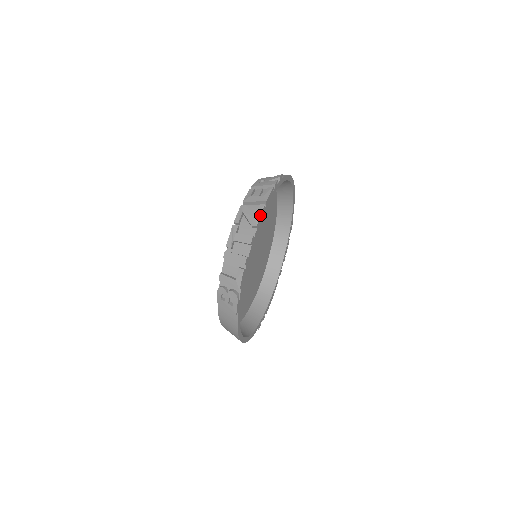
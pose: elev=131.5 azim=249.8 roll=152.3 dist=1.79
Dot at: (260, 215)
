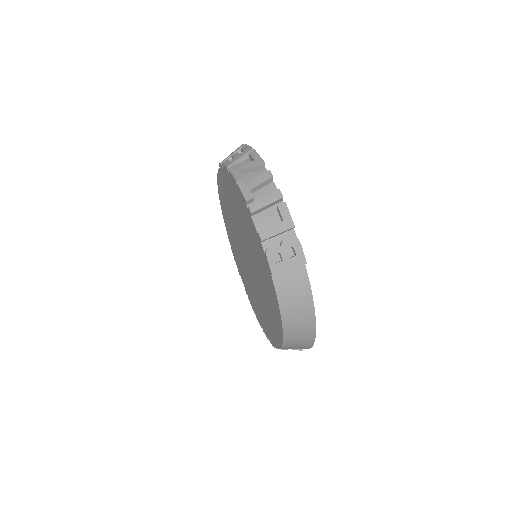
Dot at: (259, 156)
